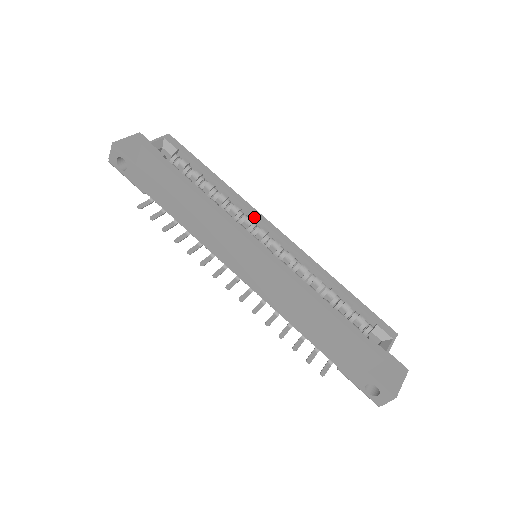
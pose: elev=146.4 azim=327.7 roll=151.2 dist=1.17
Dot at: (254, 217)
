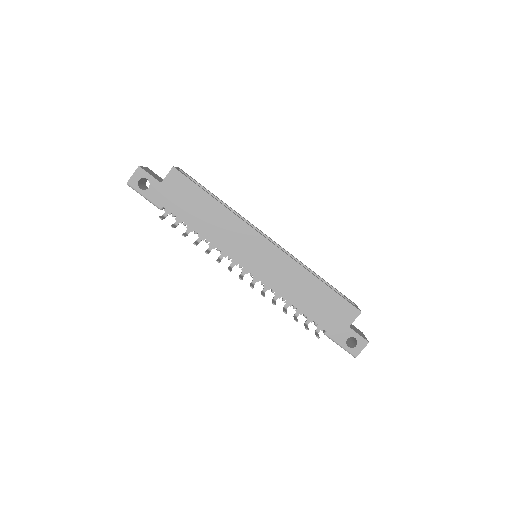
Dot at: (253, 227)
